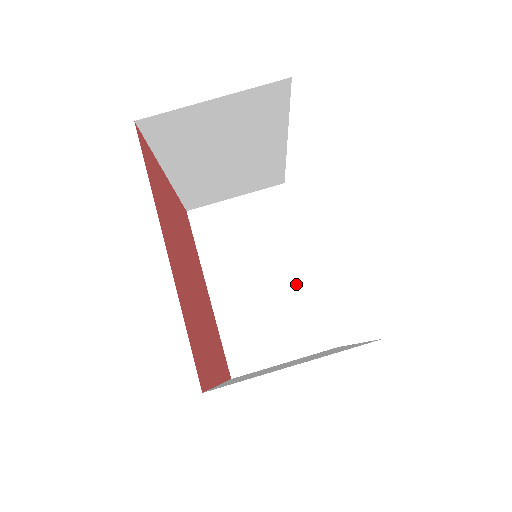
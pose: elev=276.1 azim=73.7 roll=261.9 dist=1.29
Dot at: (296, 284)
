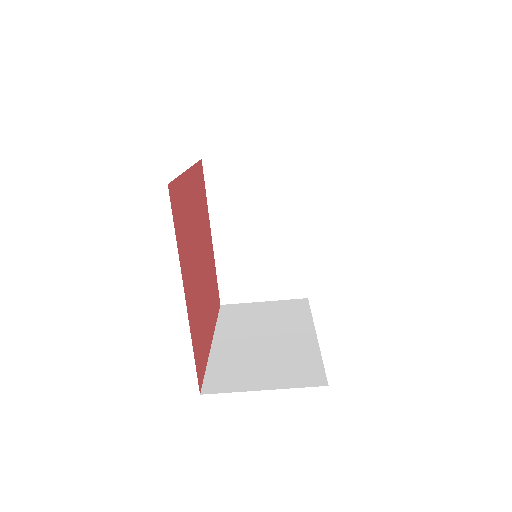
Dot at: (287, 244)
